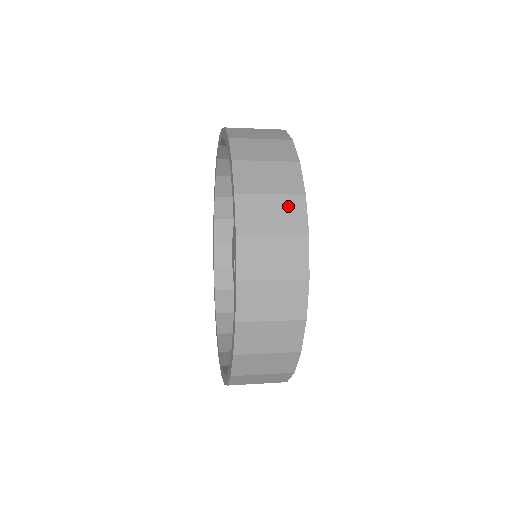
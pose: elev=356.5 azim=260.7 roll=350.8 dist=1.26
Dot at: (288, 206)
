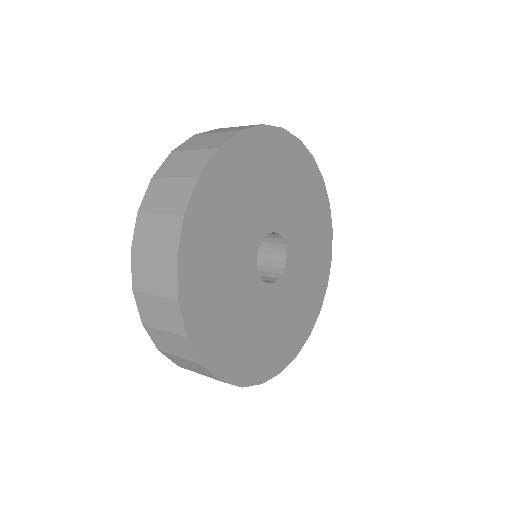
Dot at: (169, 226)
